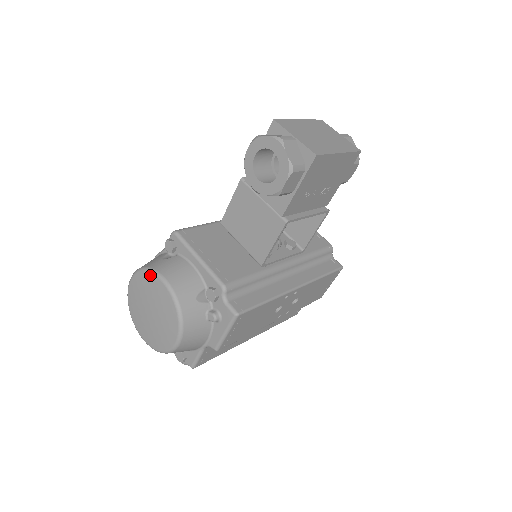
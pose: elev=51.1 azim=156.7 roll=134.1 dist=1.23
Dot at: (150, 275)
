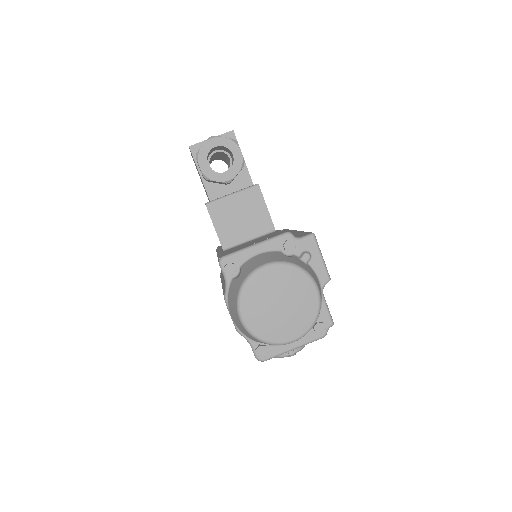
Dot at: (252, 280)
